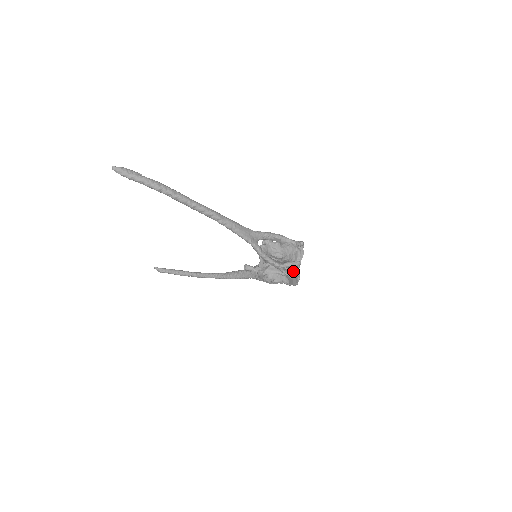
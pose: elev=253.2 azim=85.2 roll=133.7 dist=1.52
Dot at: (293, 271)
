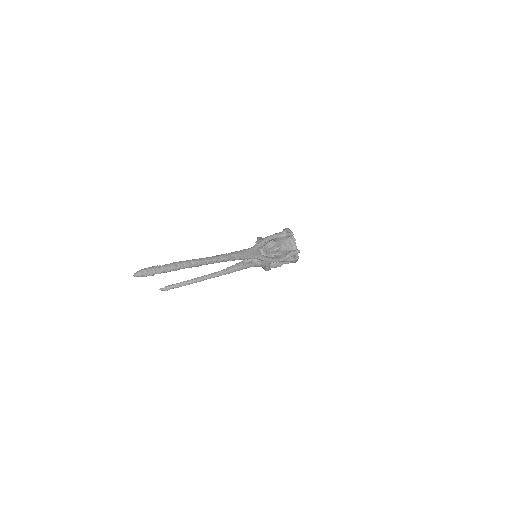
Dot at: (294, 257)
